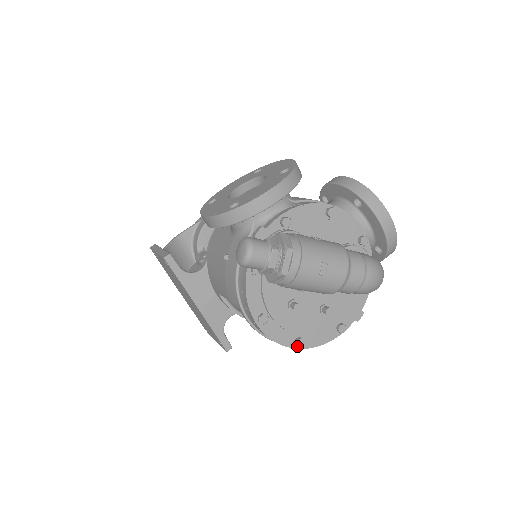
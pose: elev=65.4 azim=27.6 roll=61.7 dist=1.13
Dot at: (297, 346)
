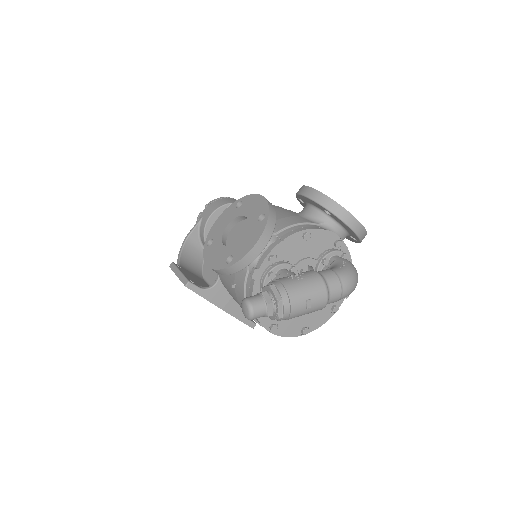
Dot at: (304, 334)
